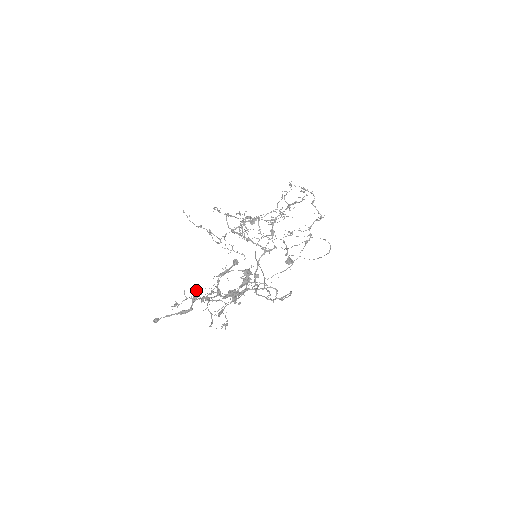
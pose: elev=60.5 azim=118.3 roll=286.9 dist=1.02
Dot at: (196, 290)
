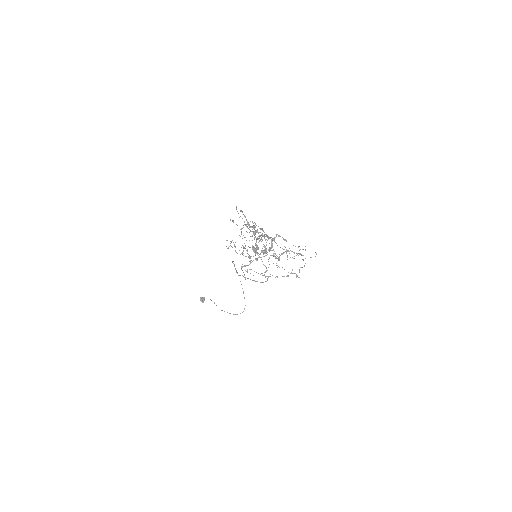
Dot at: occluded
